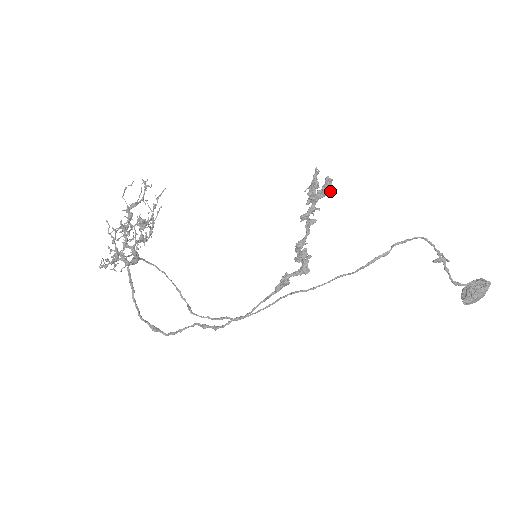
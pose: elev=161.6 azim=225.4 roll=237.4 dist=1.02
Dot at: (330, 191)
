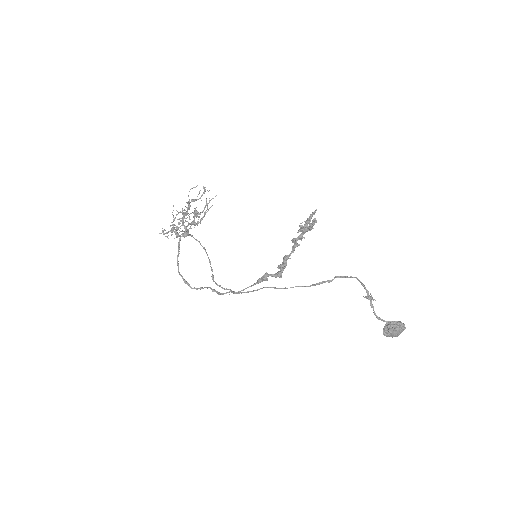
Dot at: (313, 228)
